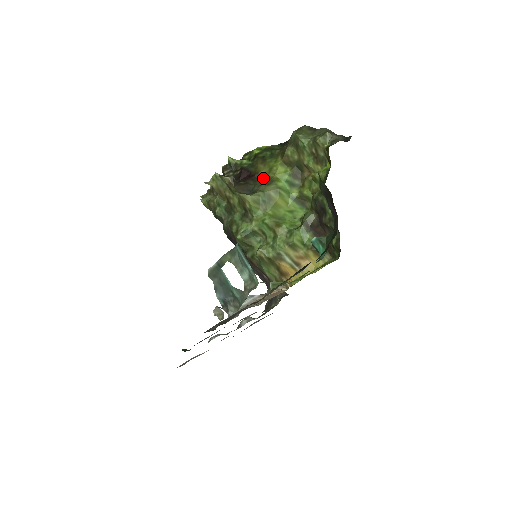
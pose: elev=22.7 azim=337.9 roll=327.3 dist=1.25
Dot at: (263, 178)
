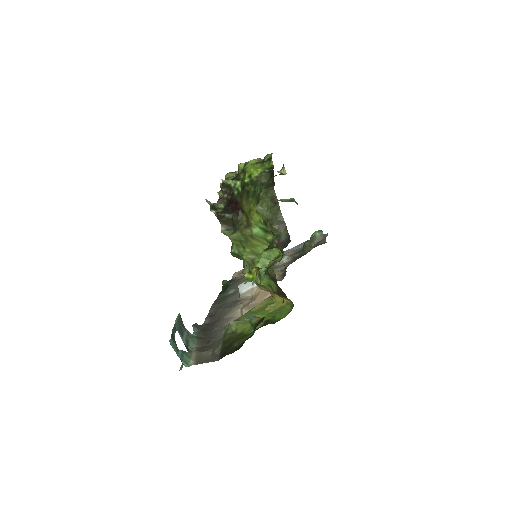
Dot at: (245, 215)
